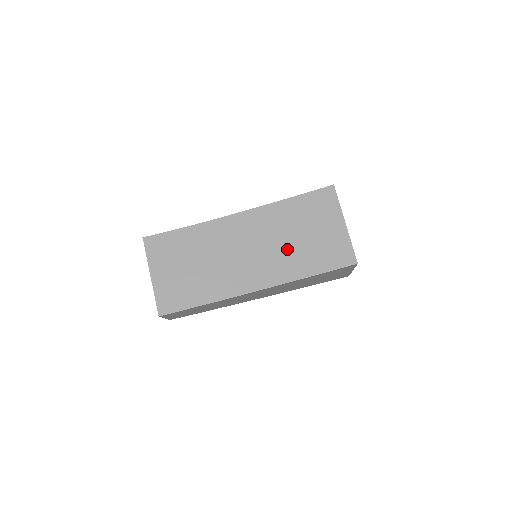
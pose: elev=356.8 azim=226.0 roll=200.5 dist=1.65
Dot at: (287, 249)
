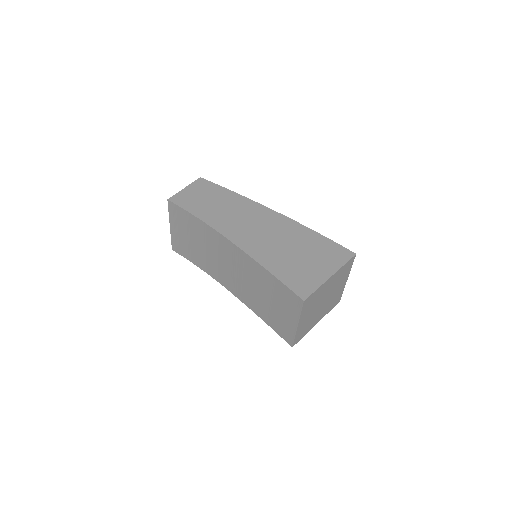
Dot at: (255, 294)
